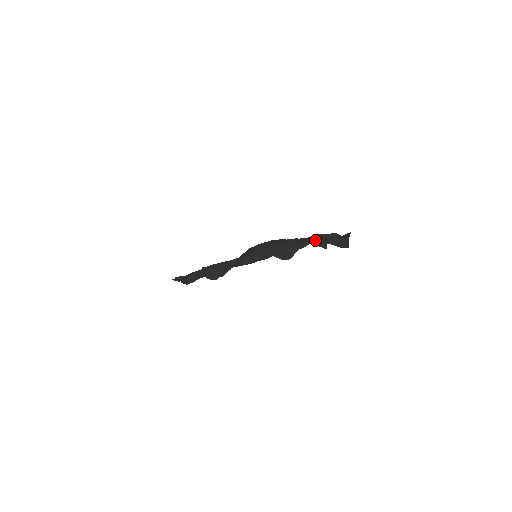
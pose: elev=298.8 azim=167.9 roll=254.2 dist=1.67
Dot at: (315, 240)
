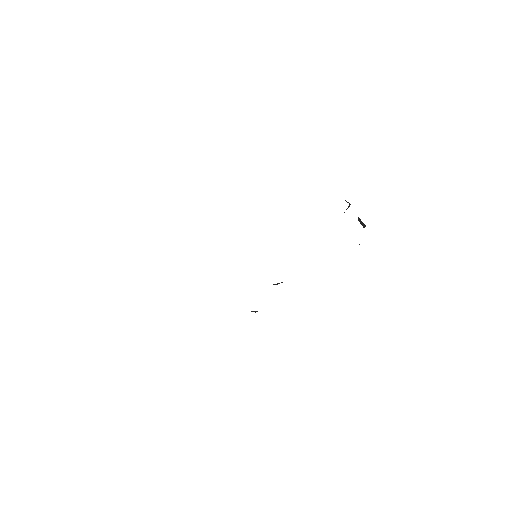
Dot at: occluded
